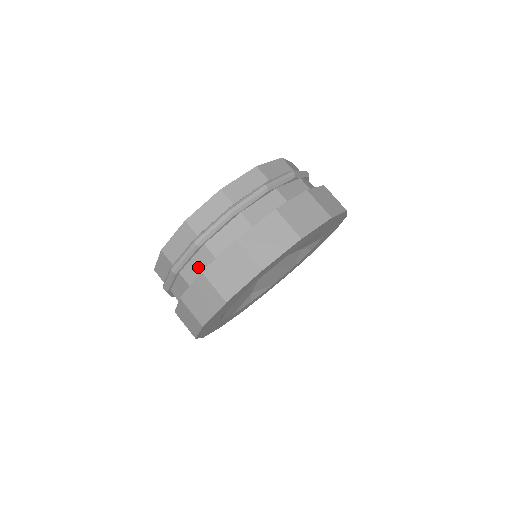
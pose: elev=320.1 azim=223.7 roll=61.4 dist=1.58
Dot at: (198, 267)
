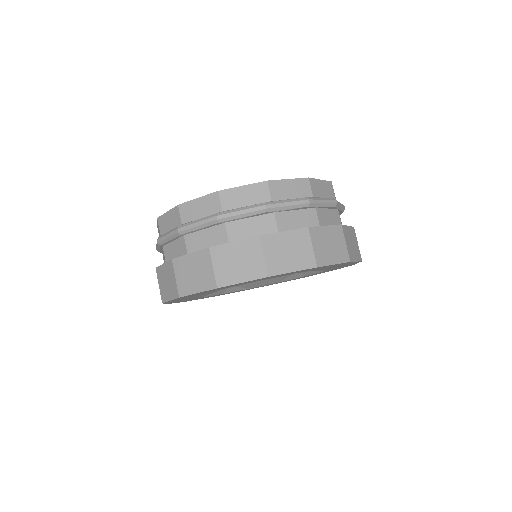
Dot at: (206, 240)
